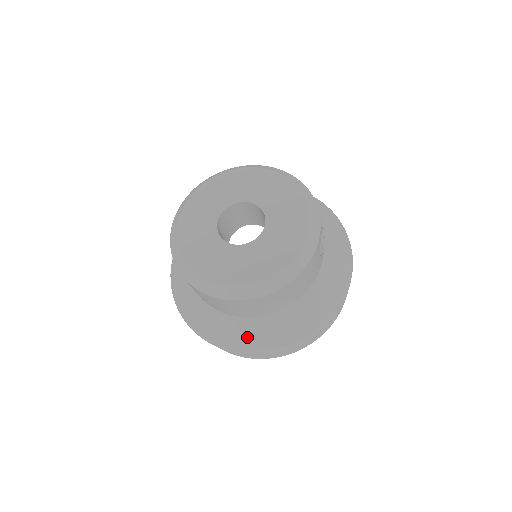
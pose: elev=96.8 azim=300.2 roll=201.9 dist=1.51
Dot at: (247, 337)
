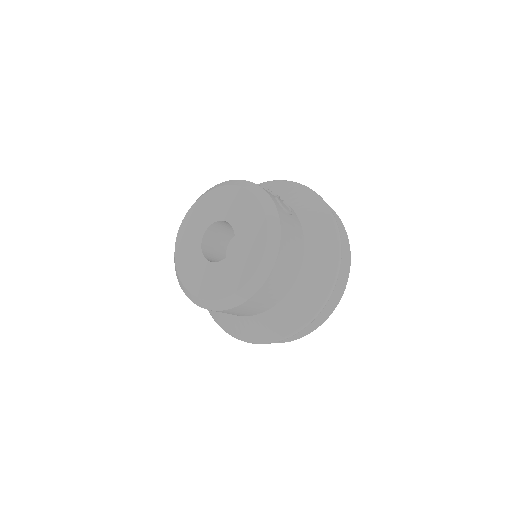
Dot at: (294, 315)
